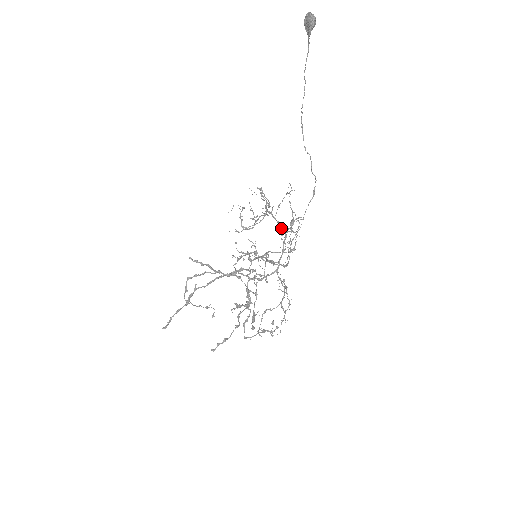
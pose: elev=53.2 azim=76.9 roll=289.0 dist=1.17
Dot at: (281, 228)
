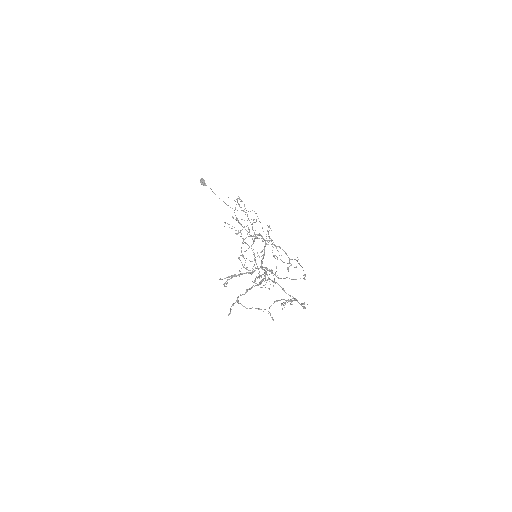
Dot at: (256, 236)
